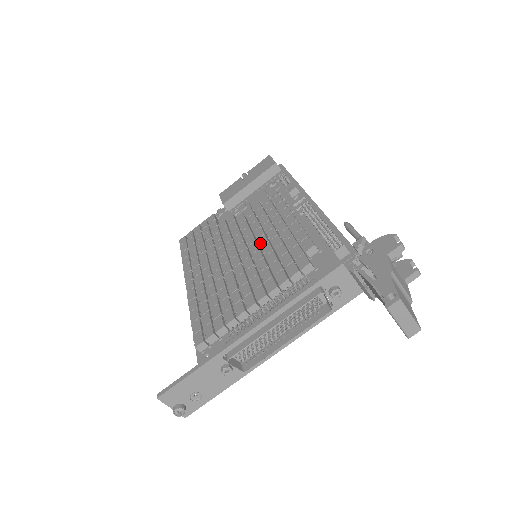
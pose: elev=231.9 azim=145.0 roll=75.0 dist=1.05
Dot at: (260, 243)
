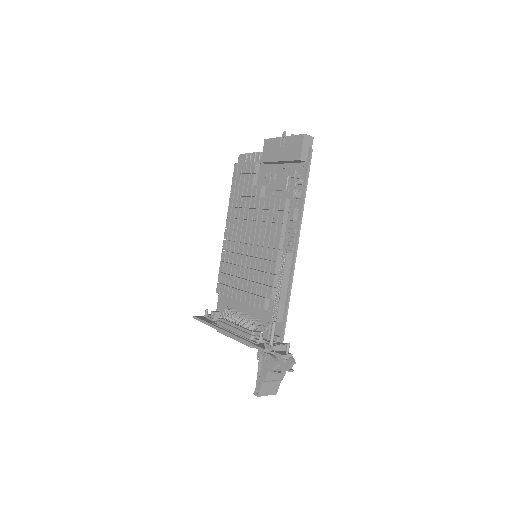
Dot at: (258, 253)
